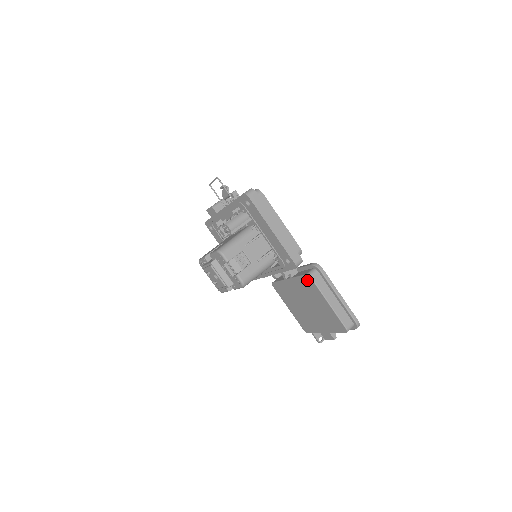
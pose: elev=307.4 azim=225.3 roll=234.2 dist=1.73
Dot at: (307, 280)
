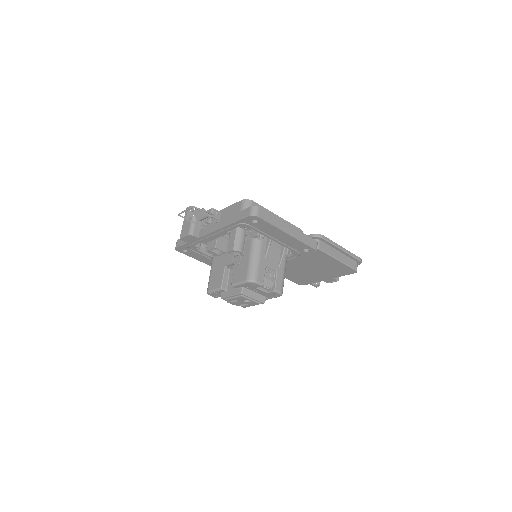
Dot at: occluded
